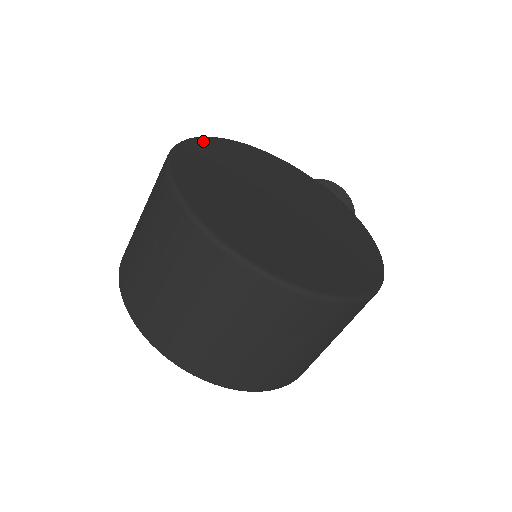
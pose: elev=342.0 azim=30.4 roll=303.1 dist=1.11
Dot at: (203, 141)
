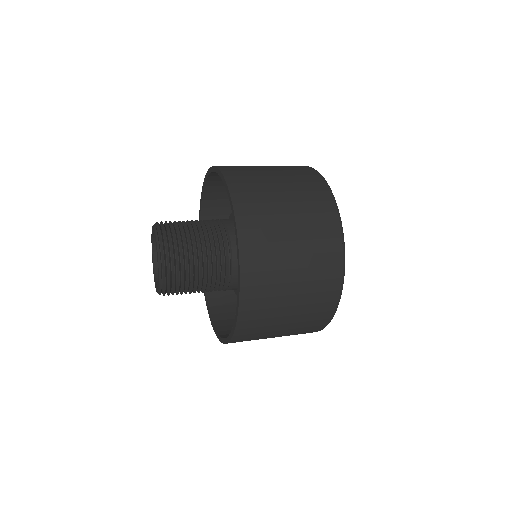
Dot at: occluded
